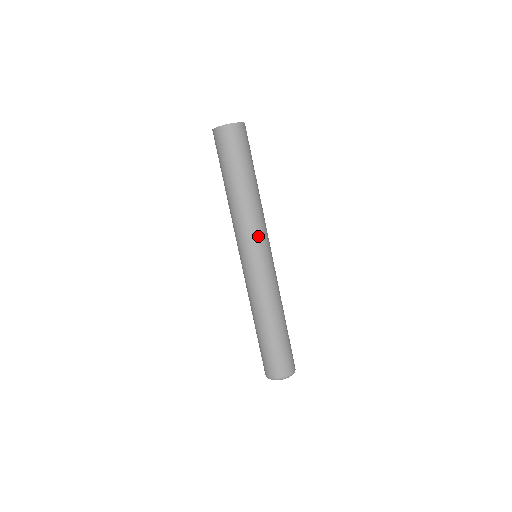
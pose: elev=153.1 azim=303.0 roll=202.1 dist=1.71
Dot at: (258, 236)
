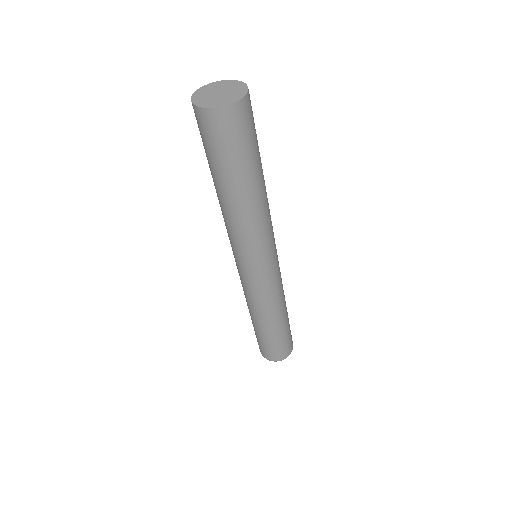
Dot at: (273, 236)
